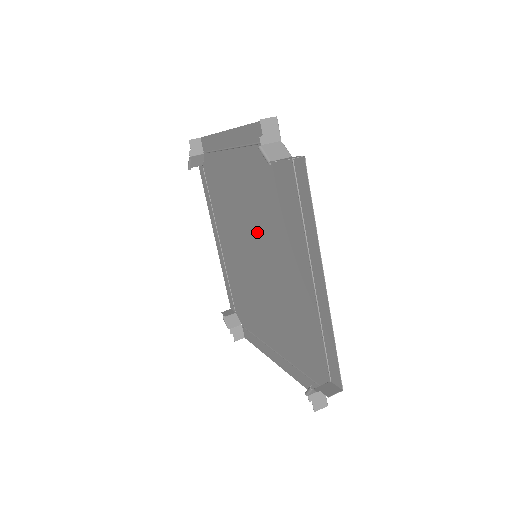
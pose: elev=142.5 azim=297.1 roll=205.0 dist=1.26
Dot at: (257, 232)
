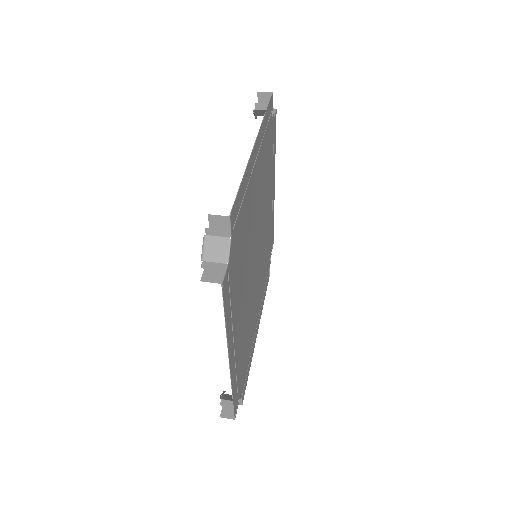
Dot at: (253, 246)
